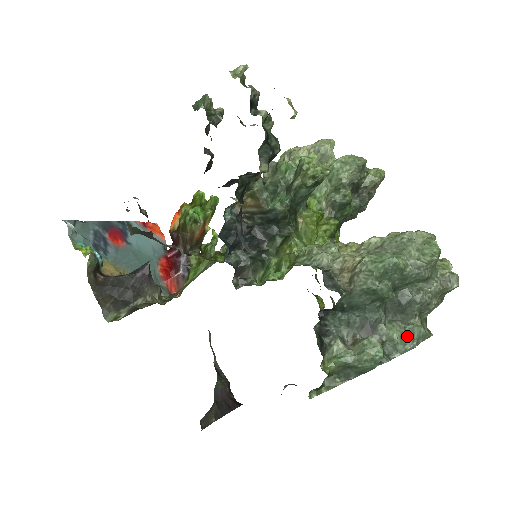
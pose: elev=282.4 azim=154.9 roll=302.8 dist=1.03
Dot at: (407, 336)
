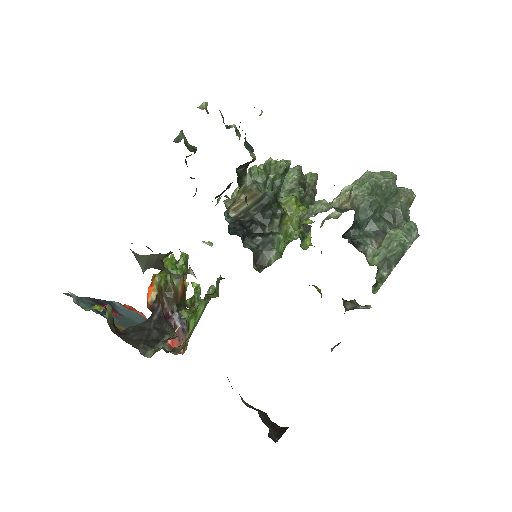
Dot at: (408, 230)
